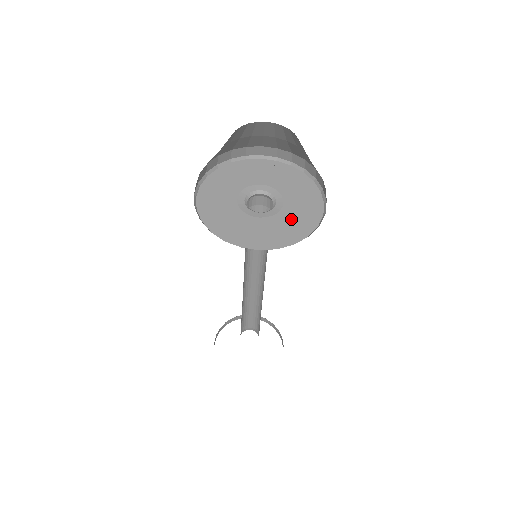
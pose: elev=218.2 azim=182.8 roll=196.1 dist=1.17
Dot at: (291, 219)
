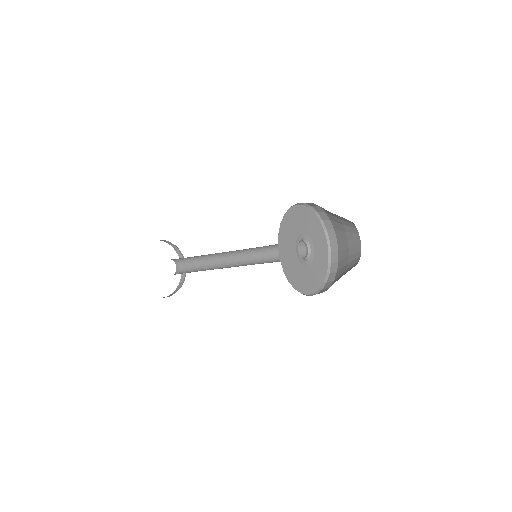
Dot at: (318, 267)
